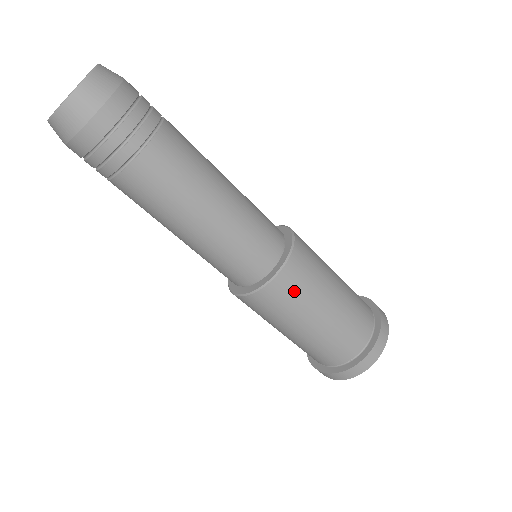
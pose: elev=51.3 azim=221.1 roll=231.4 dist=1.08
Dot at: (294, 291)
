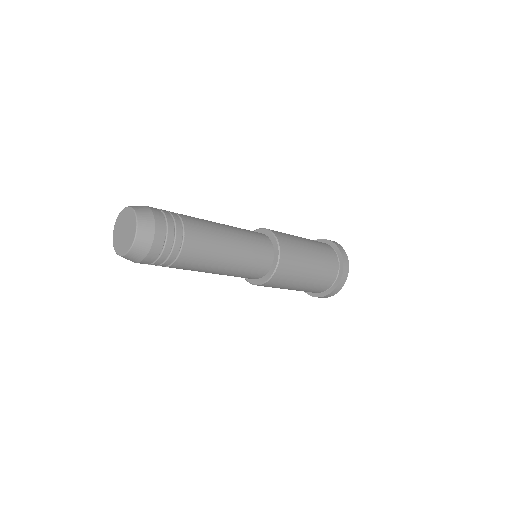
Dot at: occluded
